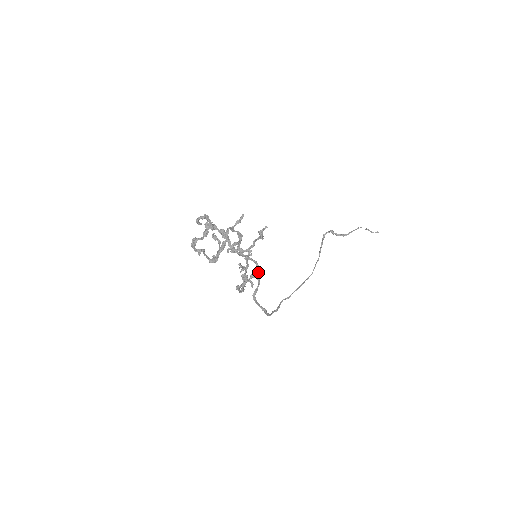
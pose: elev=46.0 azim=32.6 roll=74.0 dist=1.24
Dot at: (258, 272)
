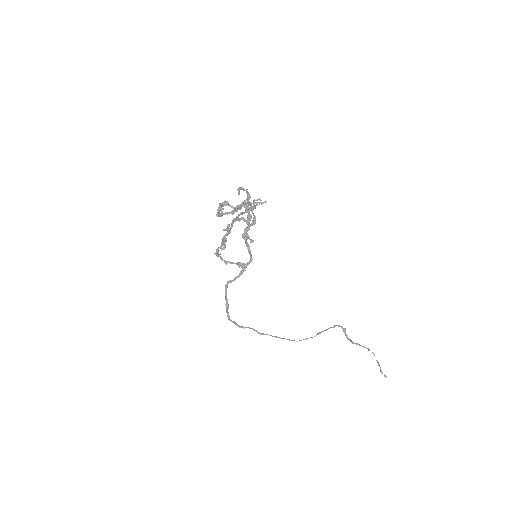
Dot at: (246, 267)
